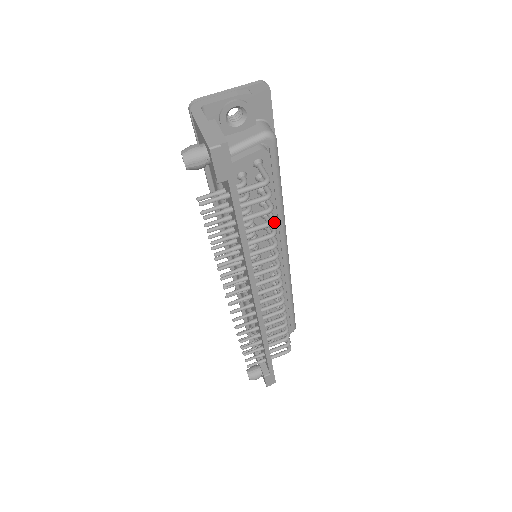
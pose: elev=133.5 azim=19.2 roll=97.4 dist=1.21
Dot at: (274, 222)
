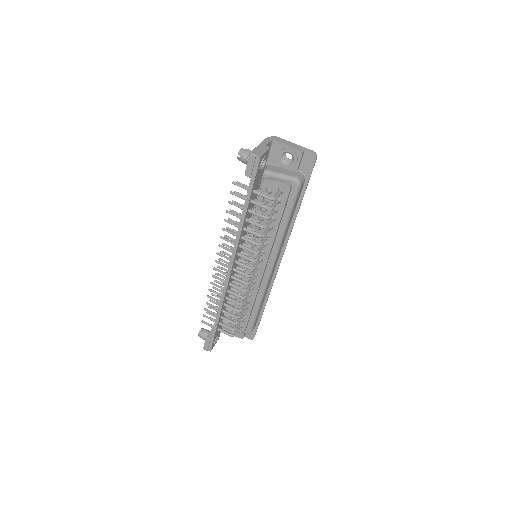
Dot at: (265, 228)
